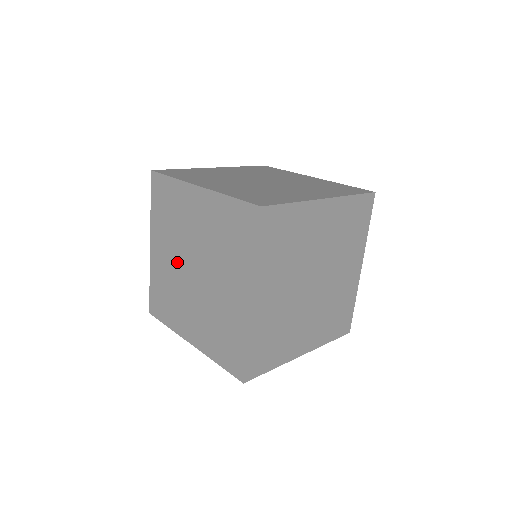
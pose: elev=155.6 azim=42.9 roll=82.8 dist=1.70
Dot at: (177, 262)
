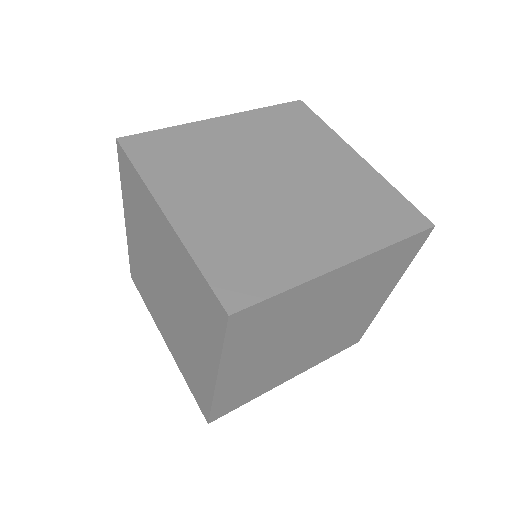
Dot at: (149, 264)
